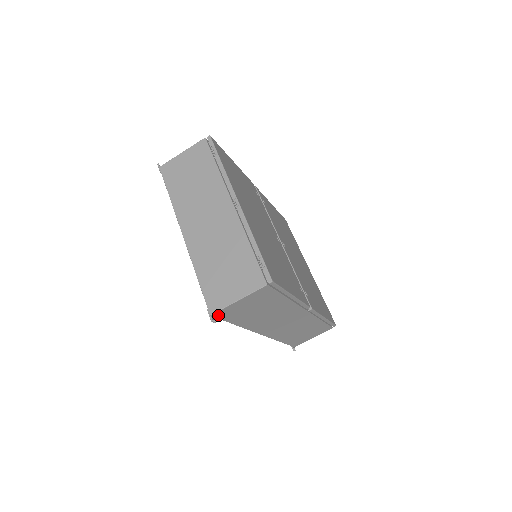
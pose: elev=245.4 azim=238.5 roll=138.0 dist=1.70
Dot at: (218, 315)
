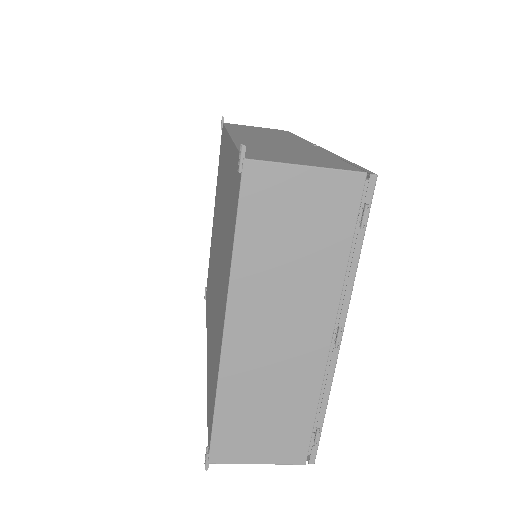
Dot at: occluded
